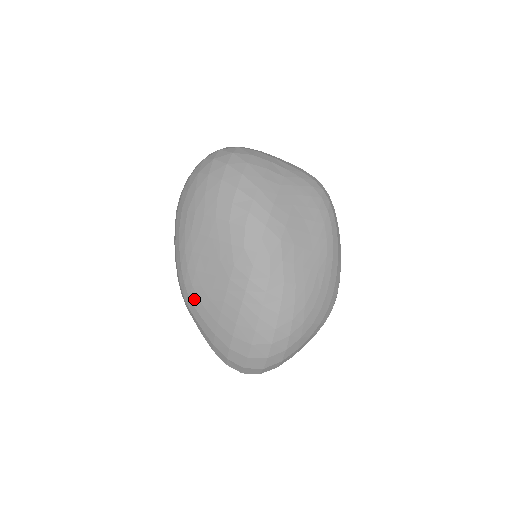
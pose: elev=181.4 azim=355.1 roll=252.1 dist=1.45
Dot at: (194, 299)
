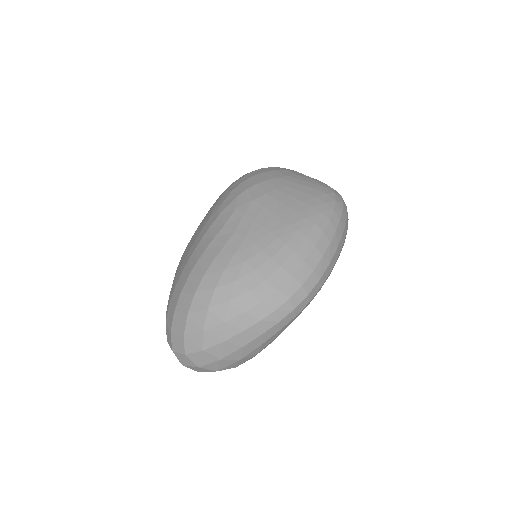
Dot at: occluded
